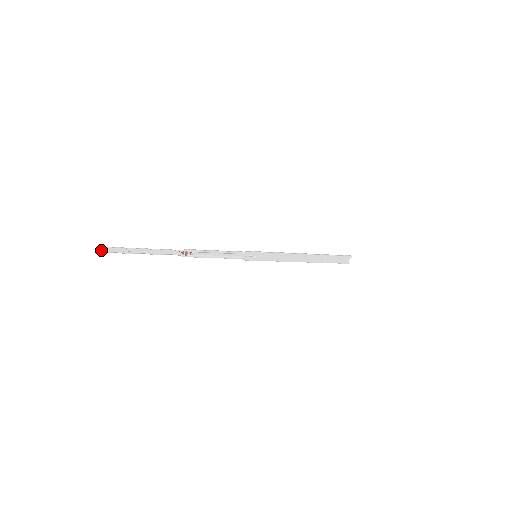
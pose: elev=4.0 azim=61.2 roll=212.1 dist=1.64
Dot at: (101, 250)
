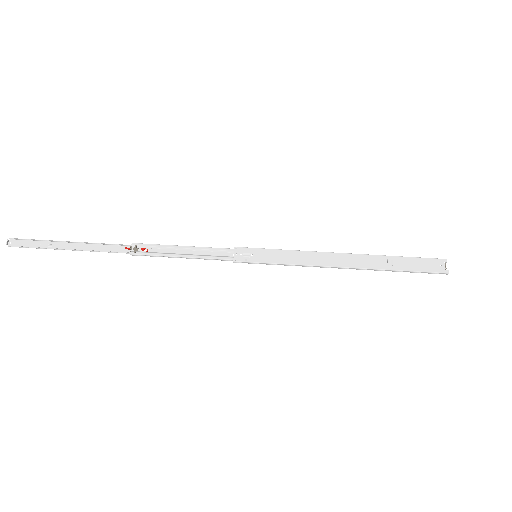
Dot at: (9, 244)
